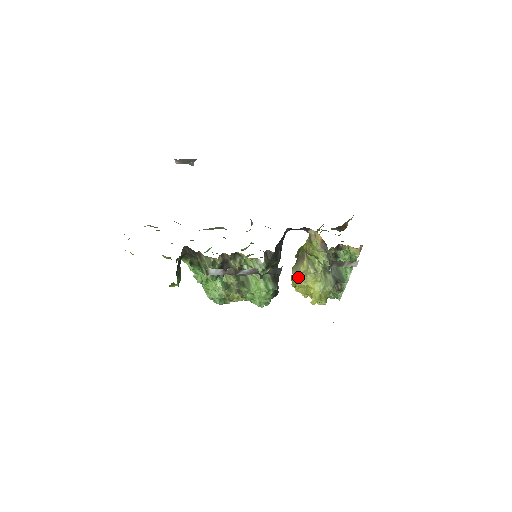
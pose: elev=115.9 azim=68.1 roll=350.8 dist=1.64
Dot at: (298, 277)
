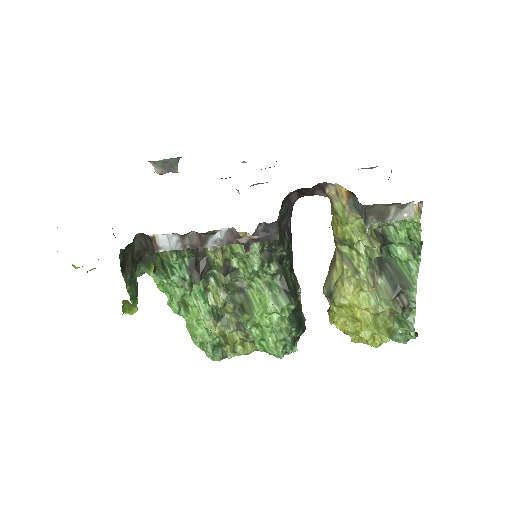
Dot at: (331, 292)
